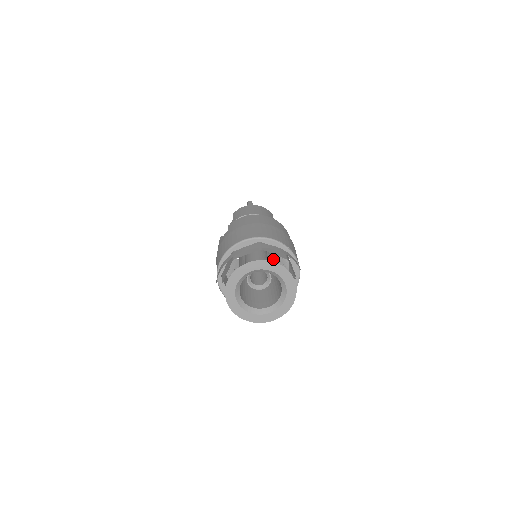
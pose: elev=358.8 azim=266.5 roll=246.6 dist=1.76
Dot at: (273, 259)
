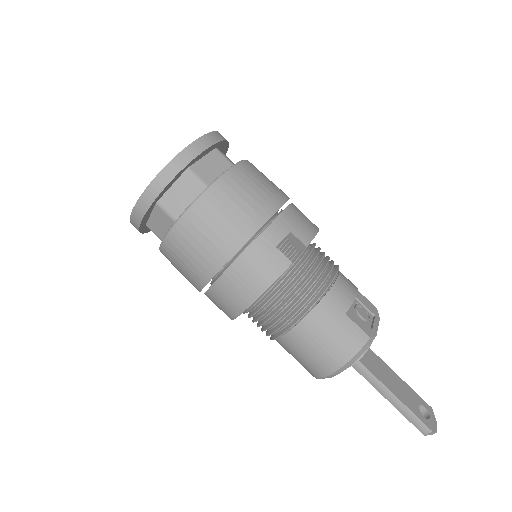
Dot at: occluded
